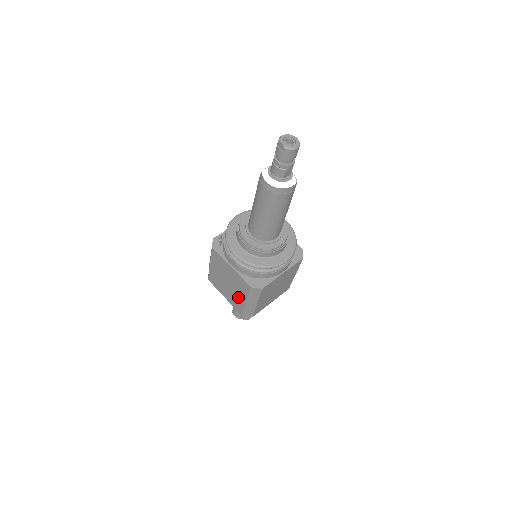
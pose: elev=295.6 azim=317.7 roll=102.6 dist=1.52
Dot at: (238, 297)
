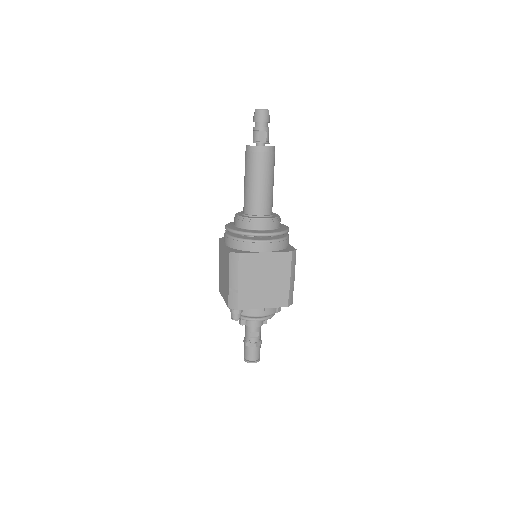
Dot at: (226, 281)
